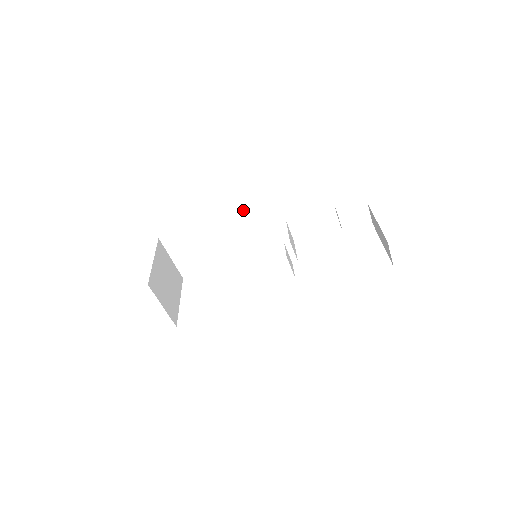
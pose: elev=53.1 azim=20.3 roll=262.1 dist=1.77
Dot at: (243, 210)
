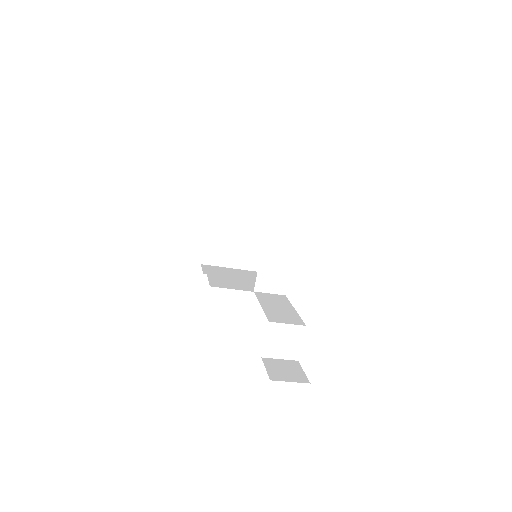
Dot at: occluded
